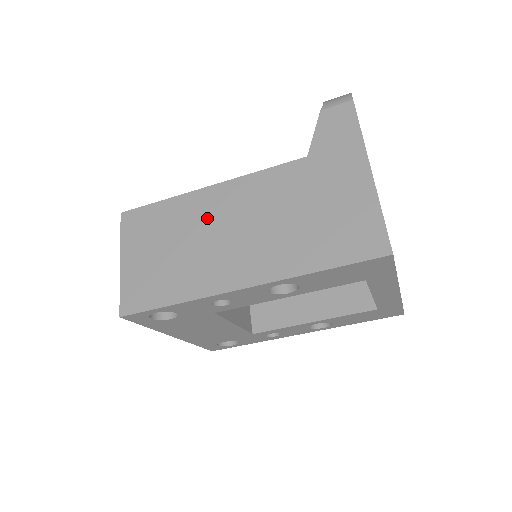
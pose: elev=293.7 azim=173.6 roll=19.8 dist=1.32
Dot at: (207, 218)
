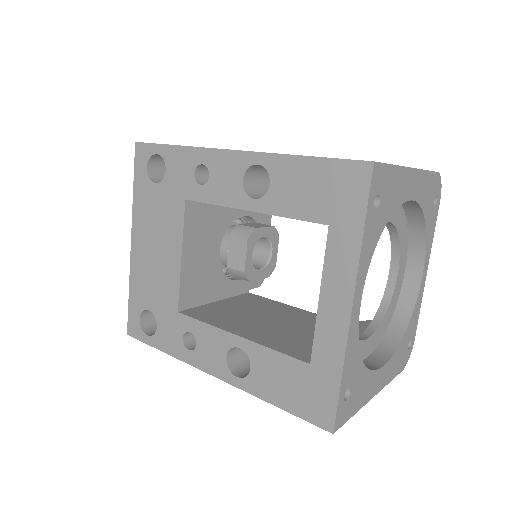
Dot at: occluded
